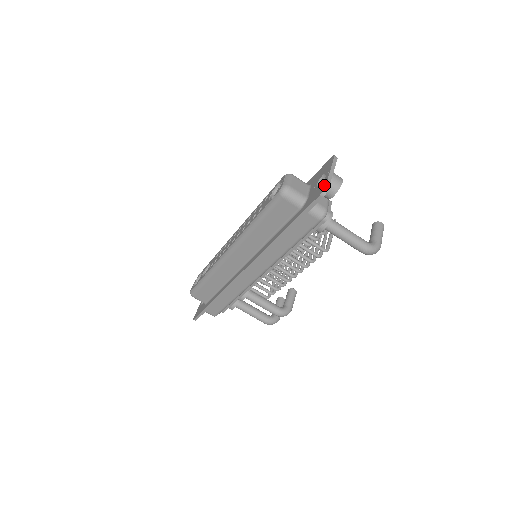
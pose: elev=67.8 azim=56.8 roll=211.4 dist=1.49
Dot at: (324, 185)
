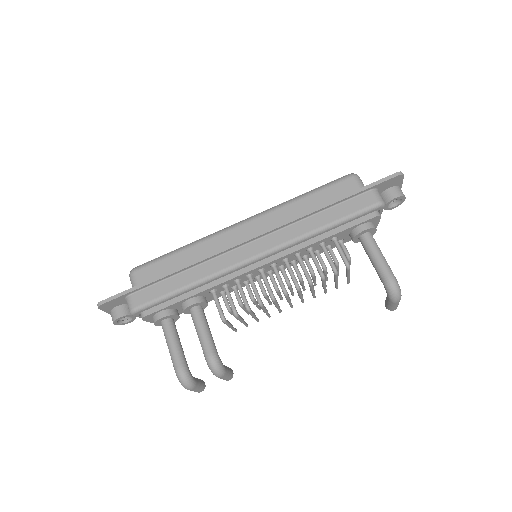
Dot at: occluded
